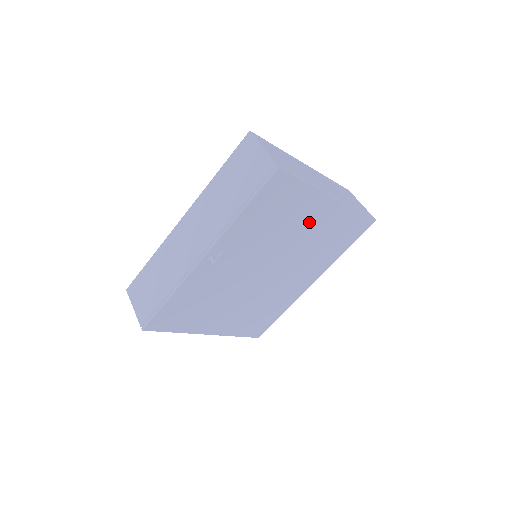
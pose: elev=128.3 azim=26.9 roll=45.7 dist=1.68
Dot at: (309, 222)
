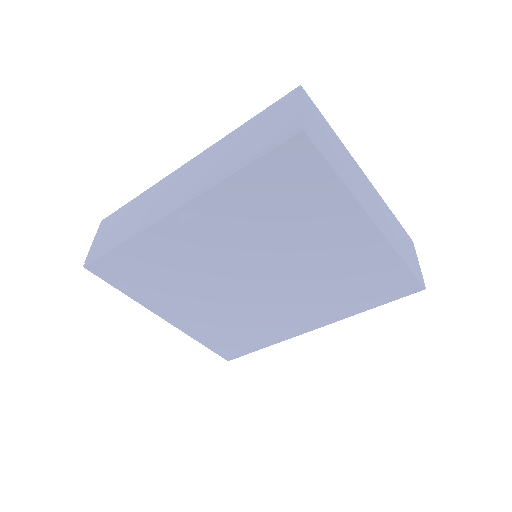
Dot at: (329, 238)
